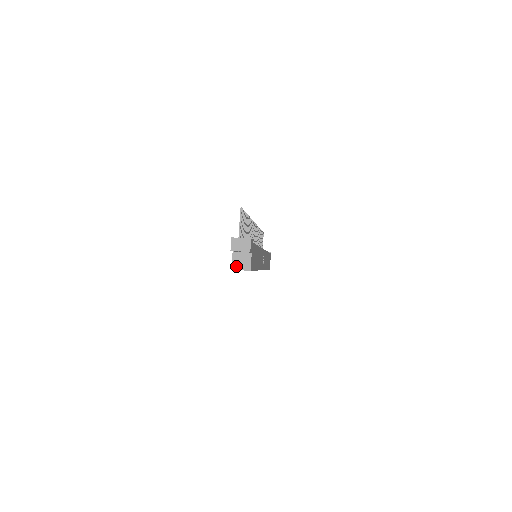
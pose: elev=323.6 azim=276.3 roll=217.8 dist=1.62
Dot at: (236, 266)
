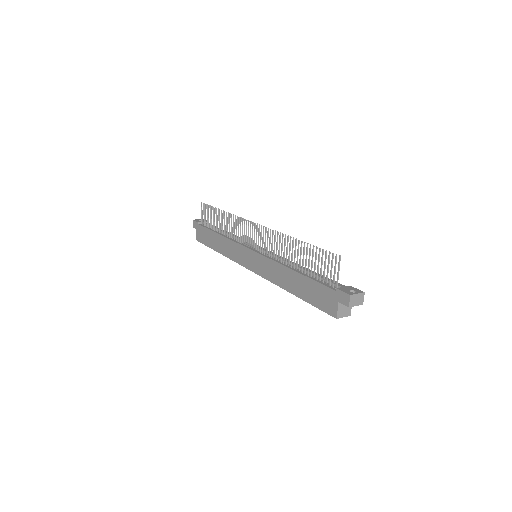
Dot at: (340, 315)
